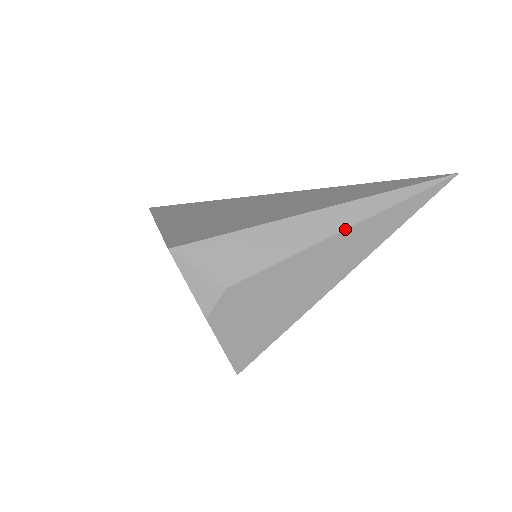
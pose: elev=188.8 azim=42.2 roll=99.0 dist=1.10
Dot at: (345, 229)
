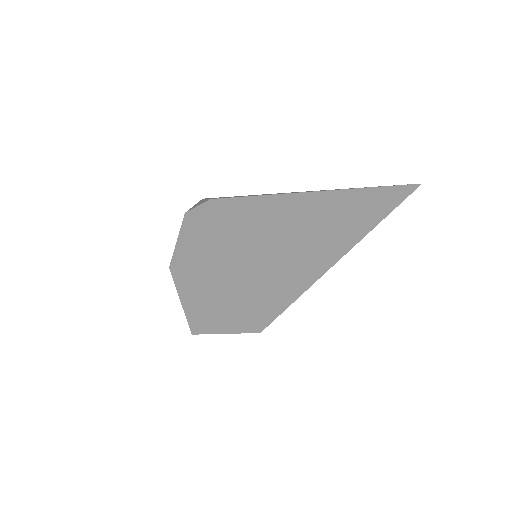
Dot at: (309, 192)
